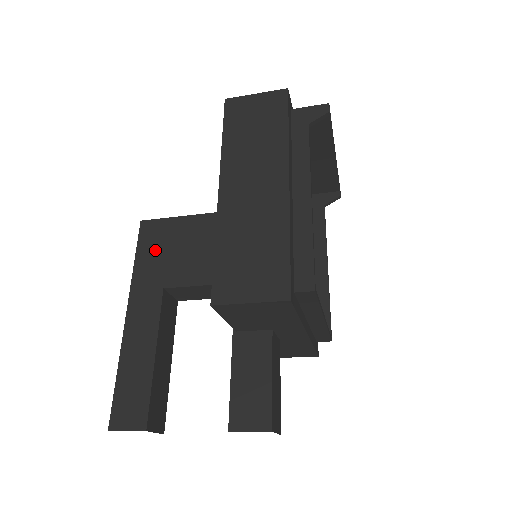
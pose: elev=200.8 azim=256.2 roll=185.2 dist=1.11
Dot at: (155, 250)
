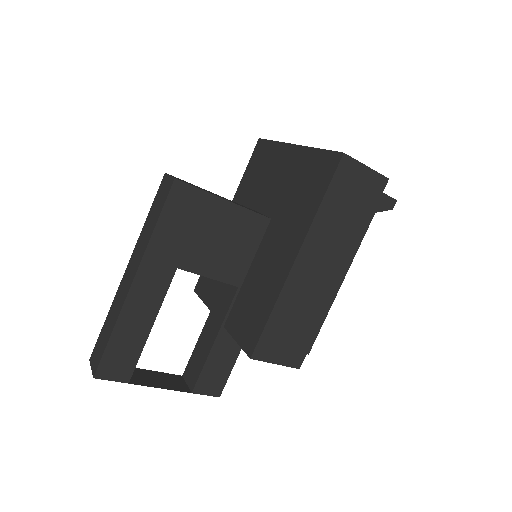
Dot at: (181, 223)
